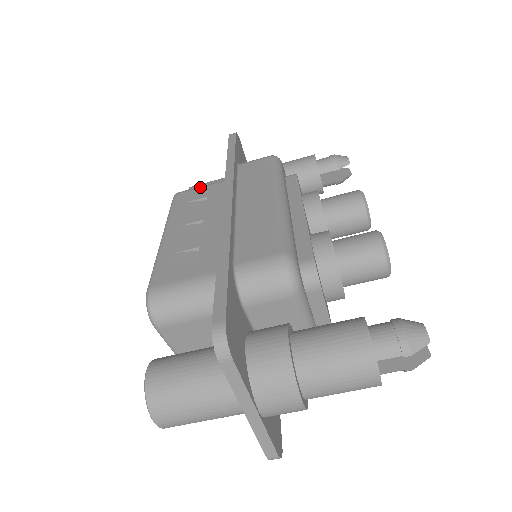
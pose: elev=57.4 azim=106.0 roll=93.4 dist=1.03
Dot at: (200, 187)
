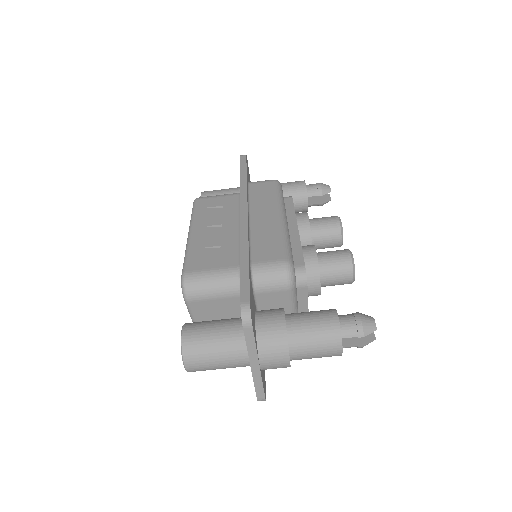
Dot at: (216, 196)
